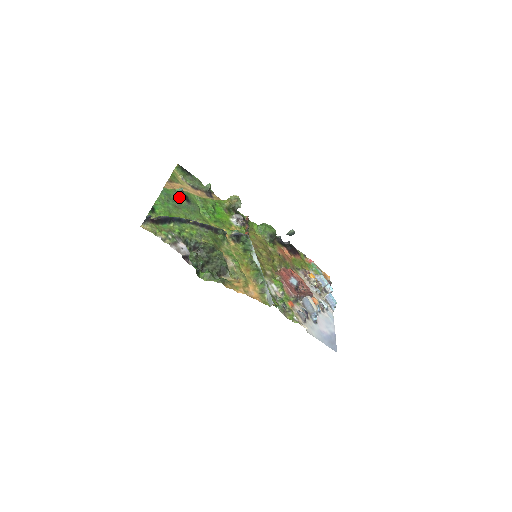
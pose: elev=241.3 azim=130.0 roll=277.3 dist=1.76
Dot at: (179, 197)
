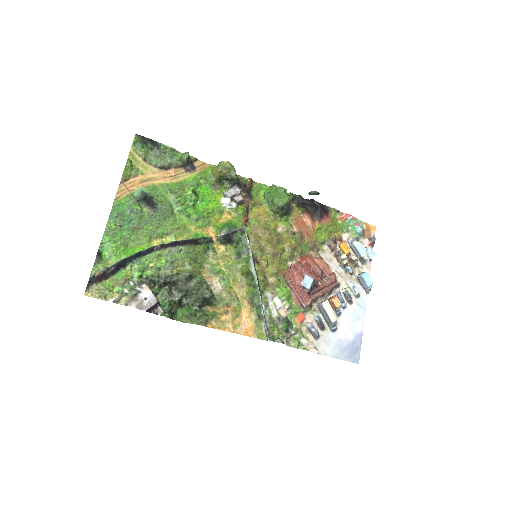
Dot at: (139, 206)
